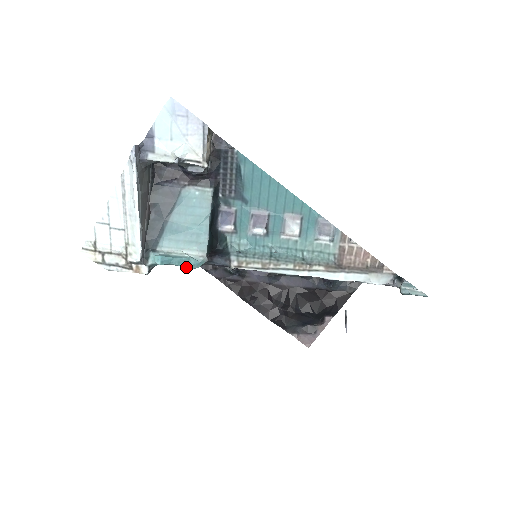
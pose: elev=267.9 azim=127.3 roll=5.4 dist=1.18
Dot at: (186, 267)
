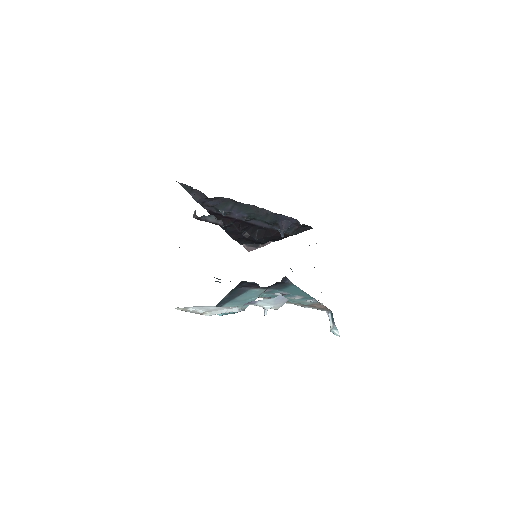
Dot at: (232, 313)
